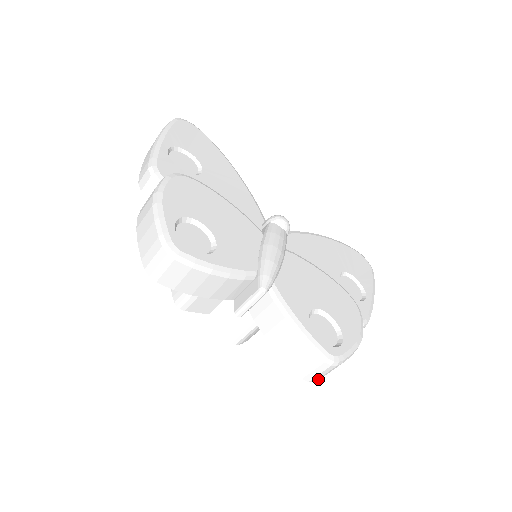
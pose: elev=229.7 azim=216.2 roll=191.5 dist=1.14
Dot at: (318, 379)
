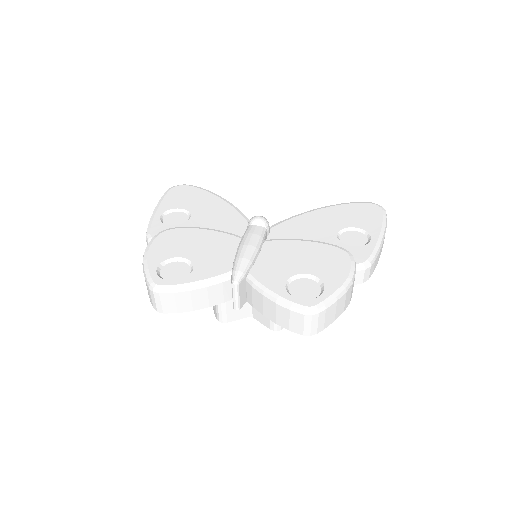
Dot at: (319, 330)
